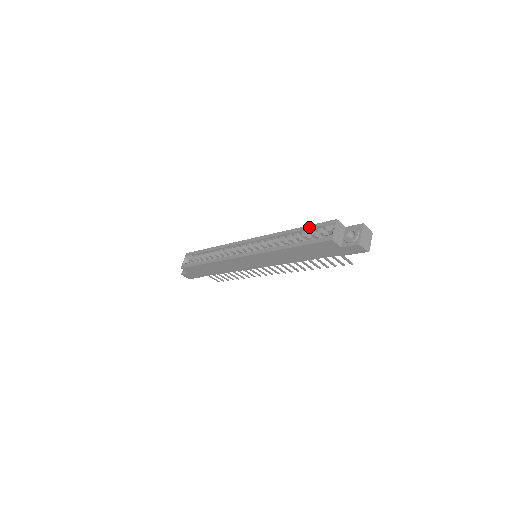
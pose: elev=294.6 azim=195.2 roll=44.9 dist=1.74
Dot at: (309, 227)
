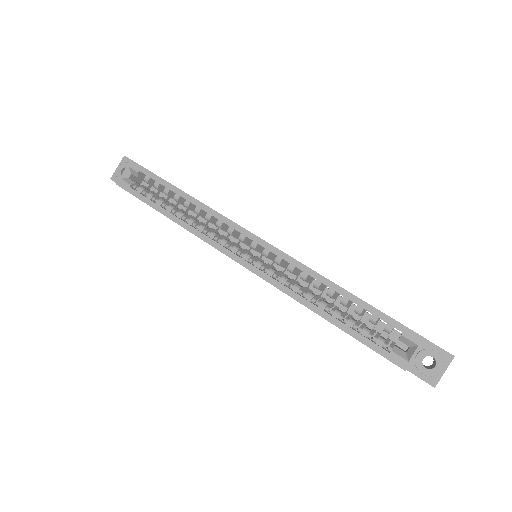
Dot at: (374, 312)
